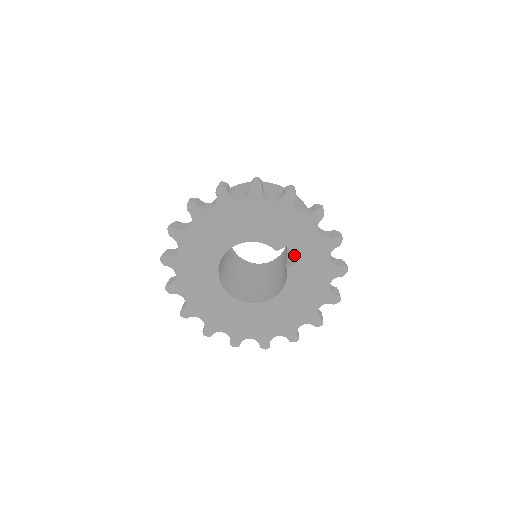
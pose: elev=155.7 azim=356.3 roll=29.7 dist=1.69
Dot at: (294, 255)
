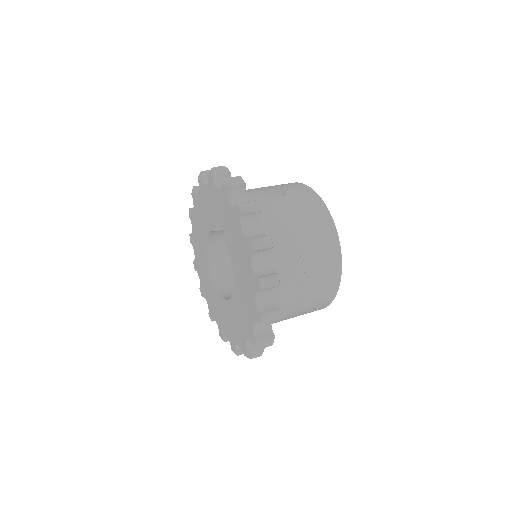
Dot at: (221, 225)
